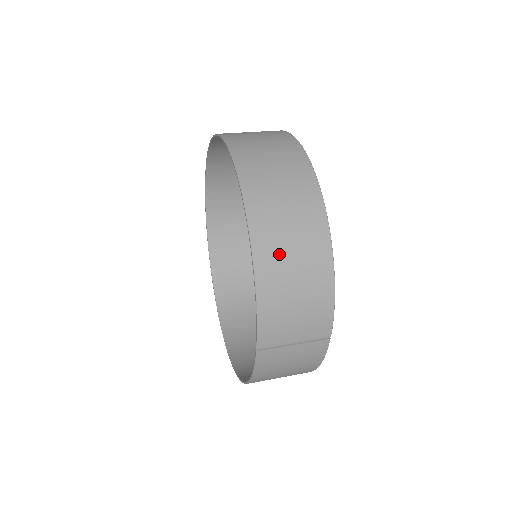
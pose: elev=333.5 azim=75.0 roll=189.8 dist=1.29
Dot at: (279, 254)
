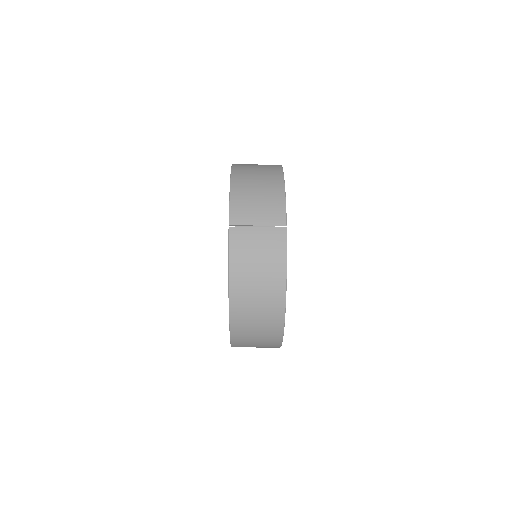
Dot at: (248, 175)
